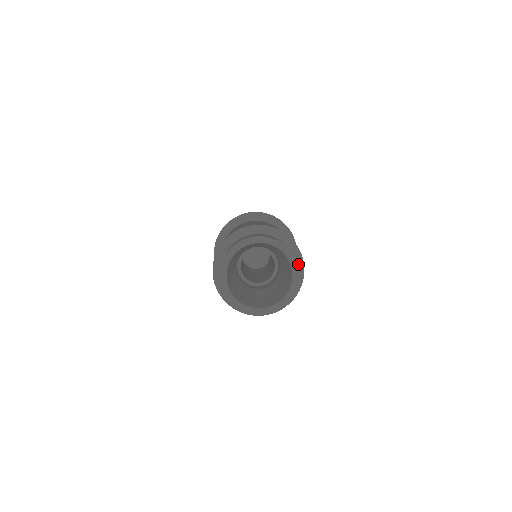
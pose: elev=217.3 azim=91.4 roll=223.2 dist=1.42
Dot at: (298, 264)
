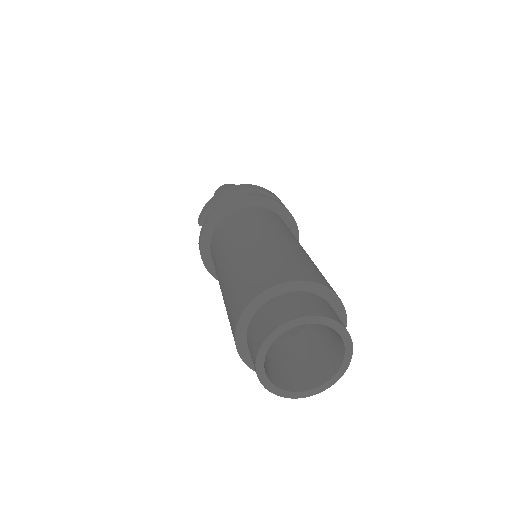
Dot at: occluded
